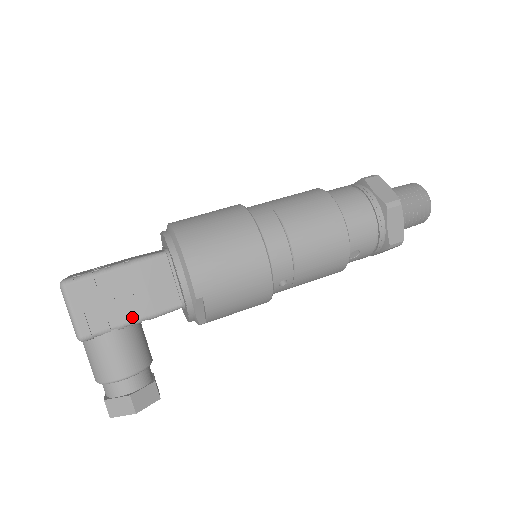
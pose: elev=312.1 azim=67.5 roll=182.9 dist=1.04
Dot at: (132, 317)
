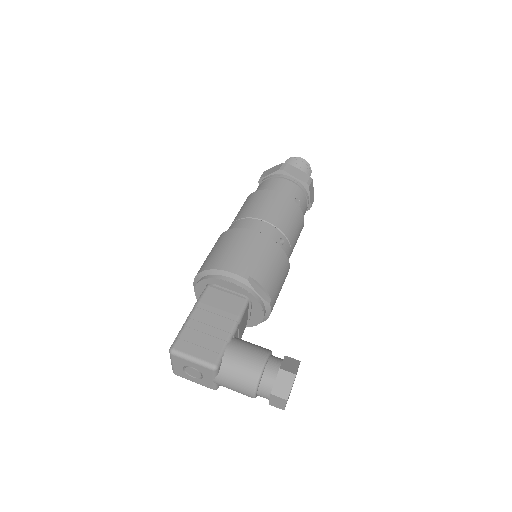
Dot at: (228, 329)
